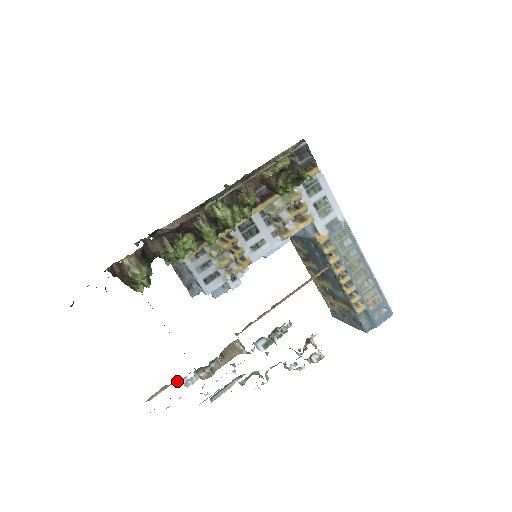
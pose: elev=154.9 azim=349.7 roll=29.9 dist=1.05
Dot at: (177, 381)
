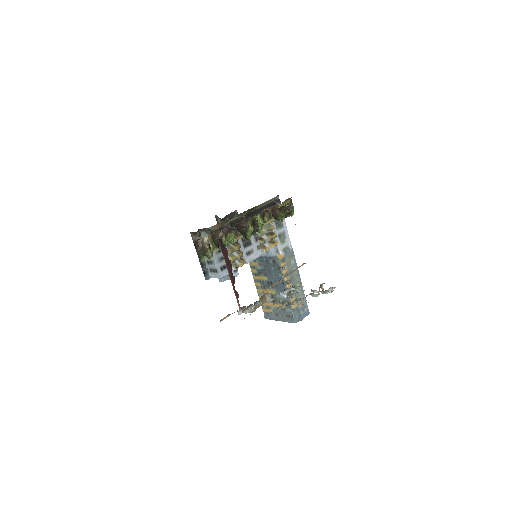
Dot at: (237, 311)
